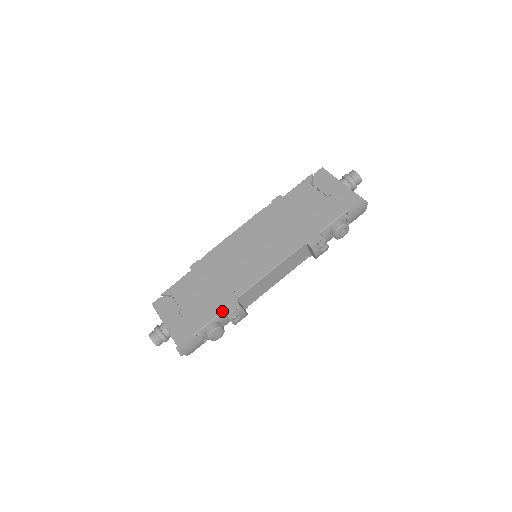
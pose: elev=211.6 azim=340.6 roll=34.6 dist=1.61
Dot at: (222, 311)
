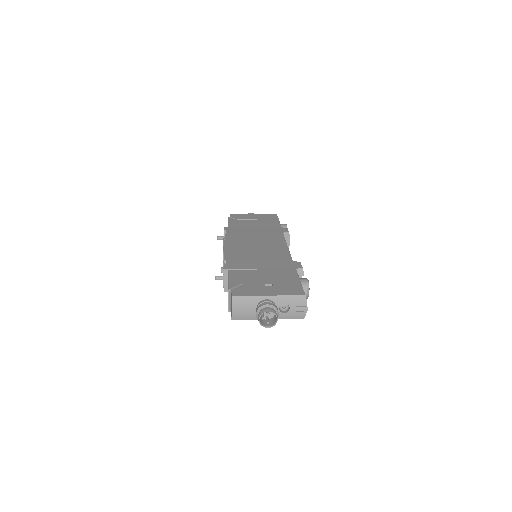
Dot at: (296, 269)
